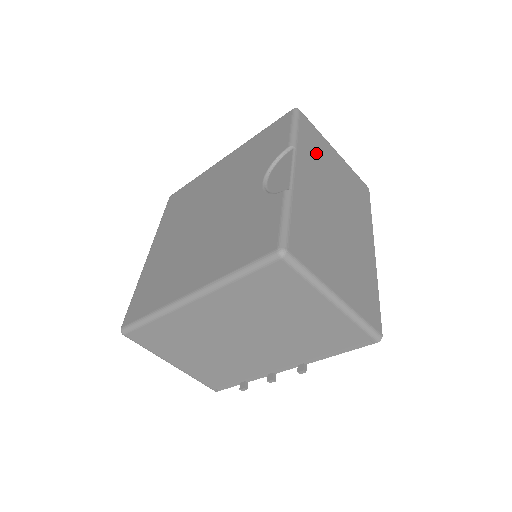
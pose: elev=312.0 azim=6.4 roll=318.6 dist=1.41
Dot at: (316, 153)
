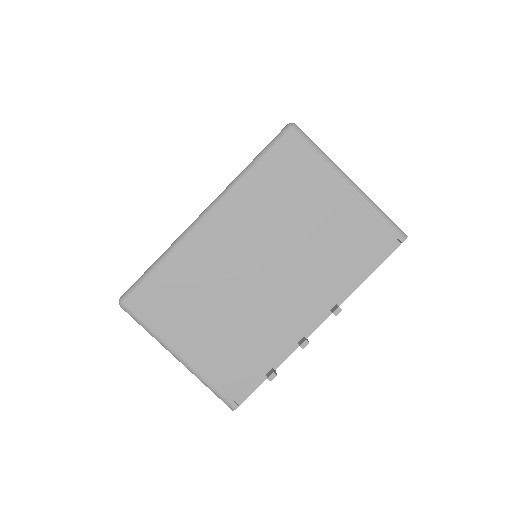
Dot at: occluded
